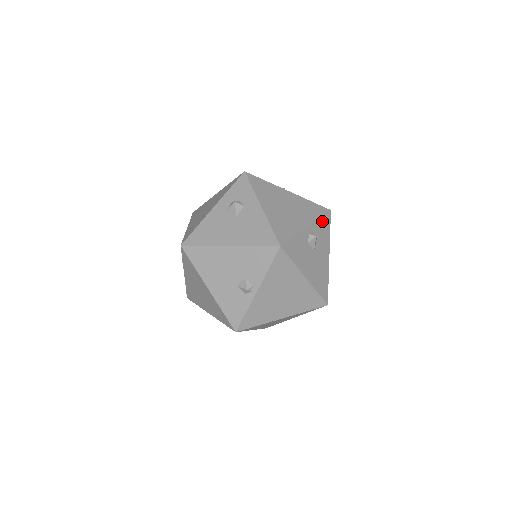
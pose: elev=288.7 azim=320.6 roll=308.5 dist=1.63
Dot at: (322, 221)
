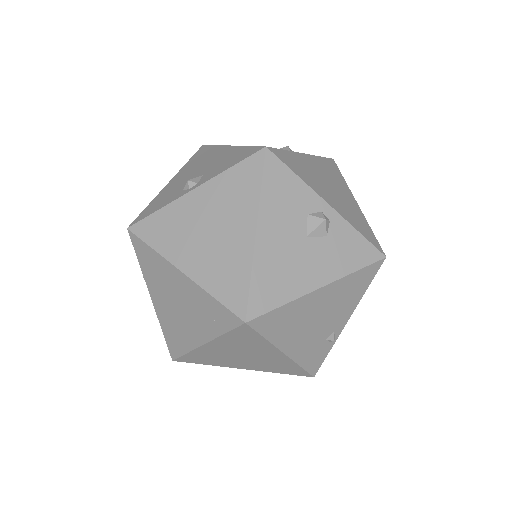
Dot at: (358, 240)
